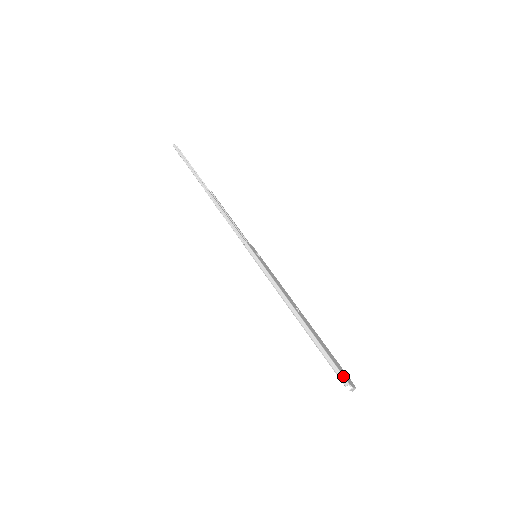
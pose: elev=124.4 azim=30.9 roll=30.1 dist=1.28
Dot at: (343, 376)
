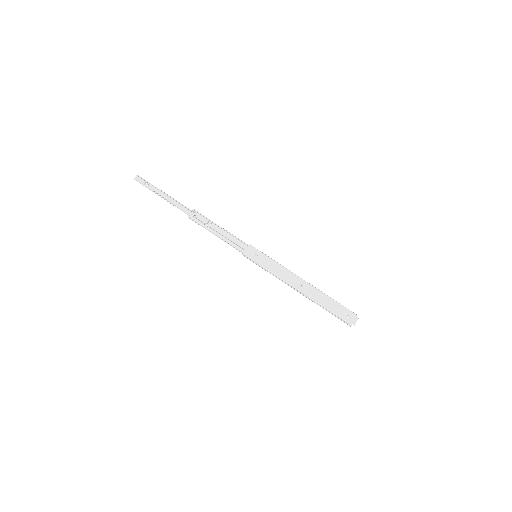
Dot at: (346, 322)
